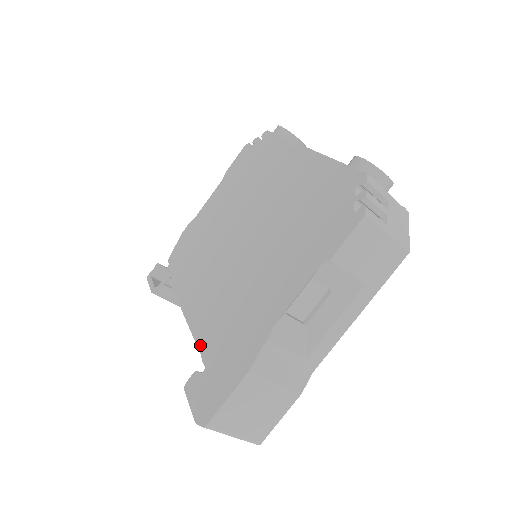
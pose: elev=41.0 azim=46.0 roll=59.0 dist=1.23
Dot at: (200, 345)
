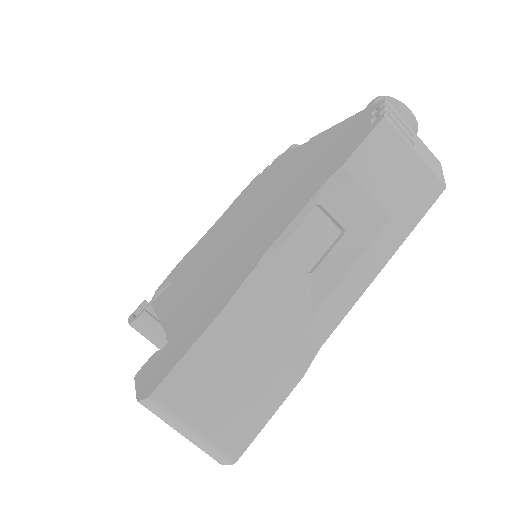
Dot at: (168, 327)
